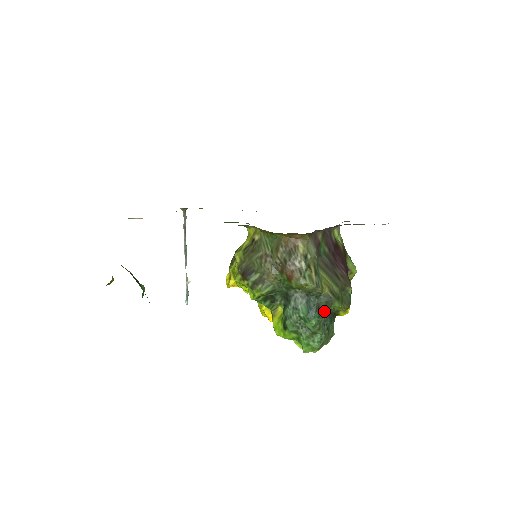
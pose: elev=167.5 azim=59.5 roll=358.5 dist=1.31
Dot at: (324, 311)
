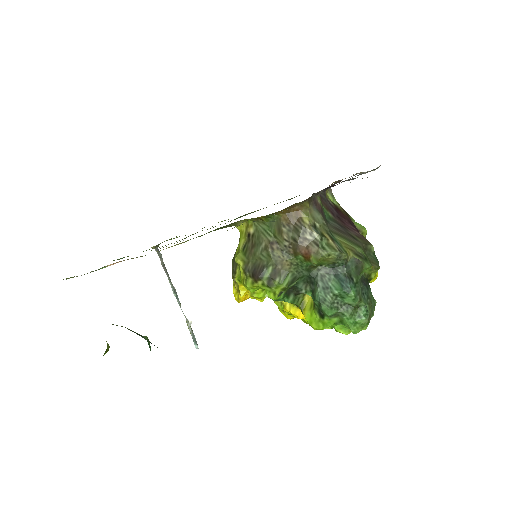
Dot at: (357, 278)
